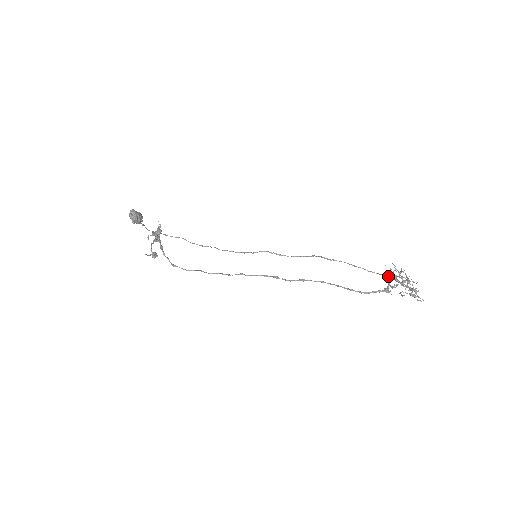
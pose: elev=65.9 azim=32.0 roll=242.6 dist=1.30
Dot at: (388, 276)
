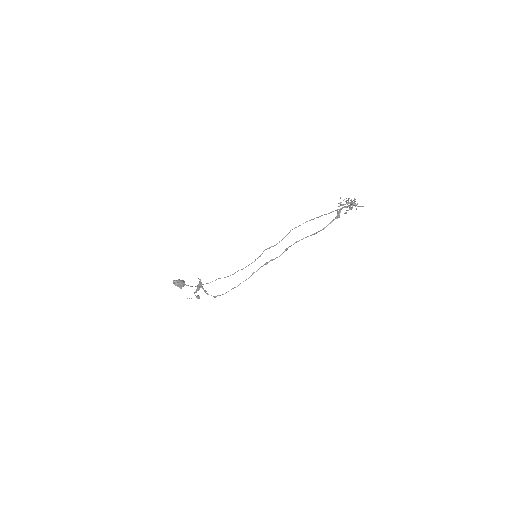
Dot at: (340, 208)
